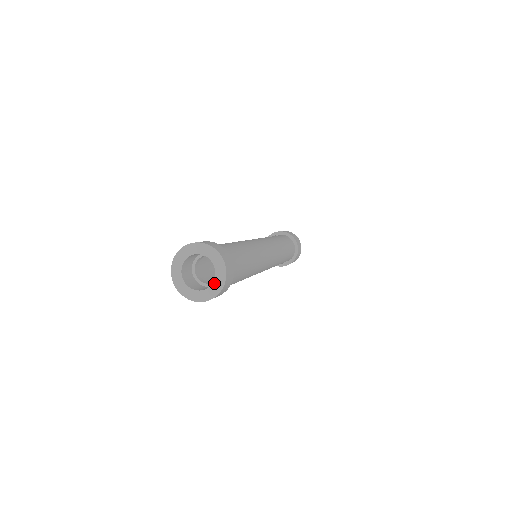
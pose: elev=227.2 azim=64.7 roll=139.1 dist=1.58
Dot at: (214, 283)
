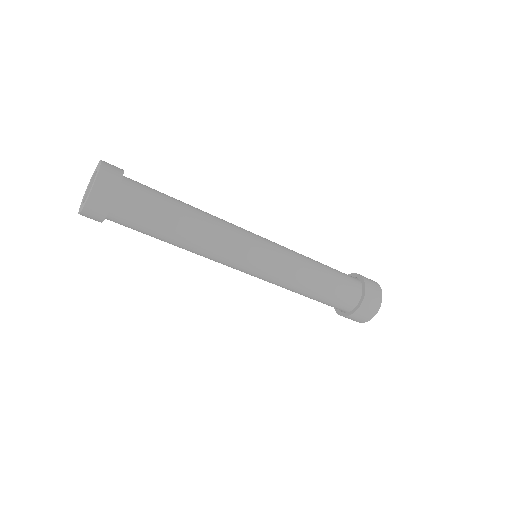
Dot at: (95, 177)
